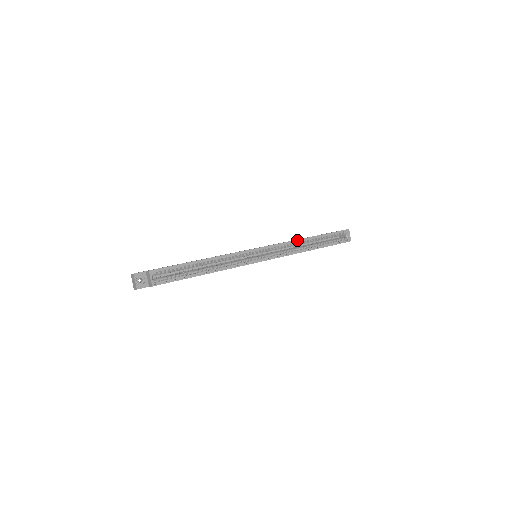
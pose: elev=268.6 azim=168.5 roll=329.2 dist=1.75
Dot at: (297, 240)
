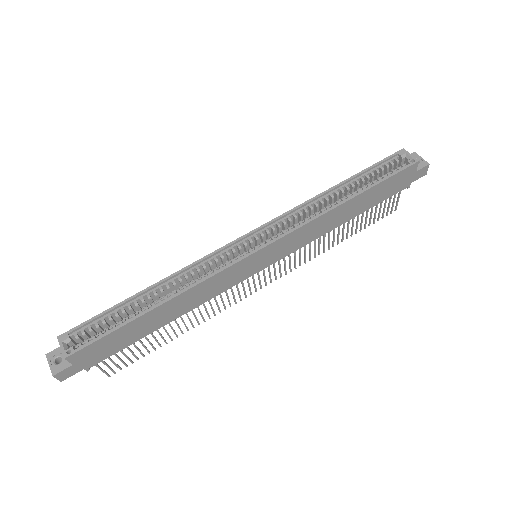
Dot at: (311, 199)
